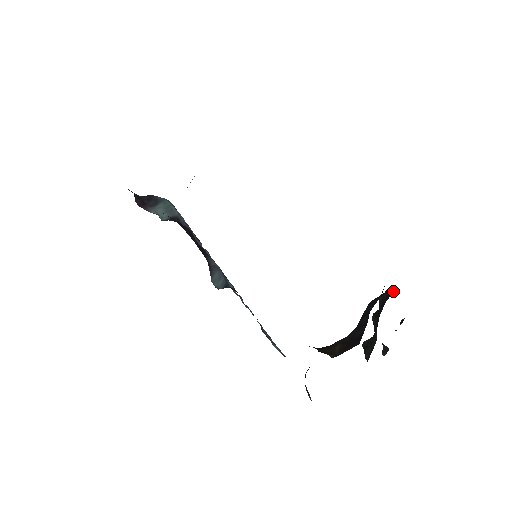
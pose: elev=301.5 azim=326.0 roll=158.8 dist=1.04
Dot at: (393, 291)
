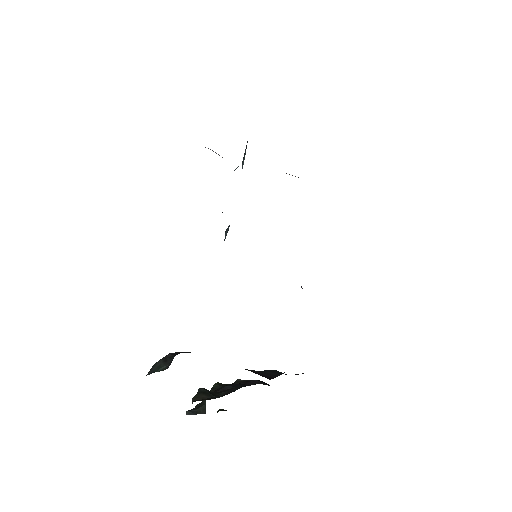
Dot at: (269, 385)
